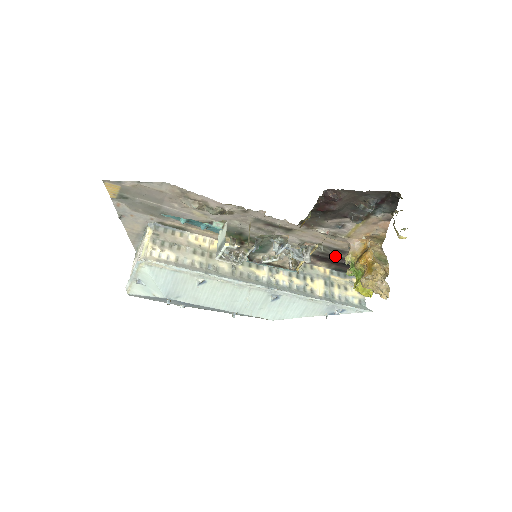
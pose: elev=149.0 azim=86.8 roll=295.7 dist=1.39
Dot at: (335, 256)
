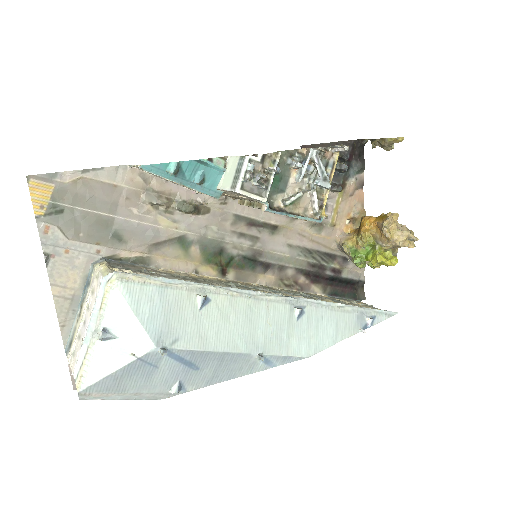
Dot at: (326, 268)
